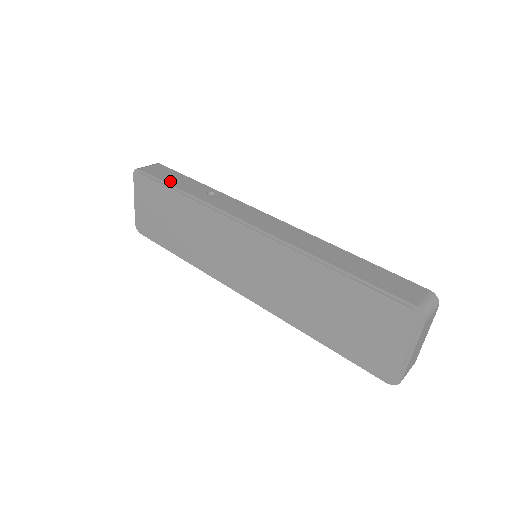
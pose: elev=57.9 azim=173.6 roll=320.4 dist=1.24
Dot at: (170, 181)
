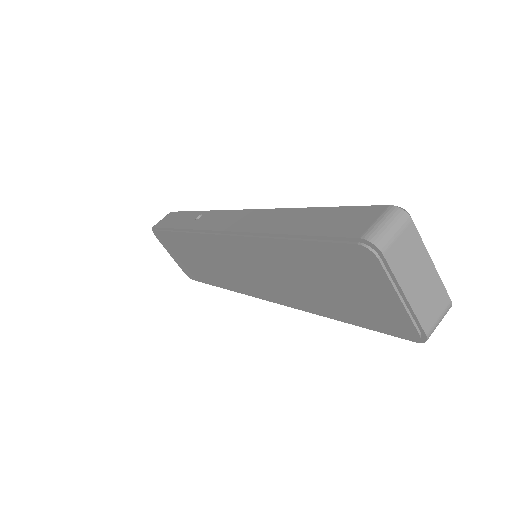
Dot at: (170, 225)
